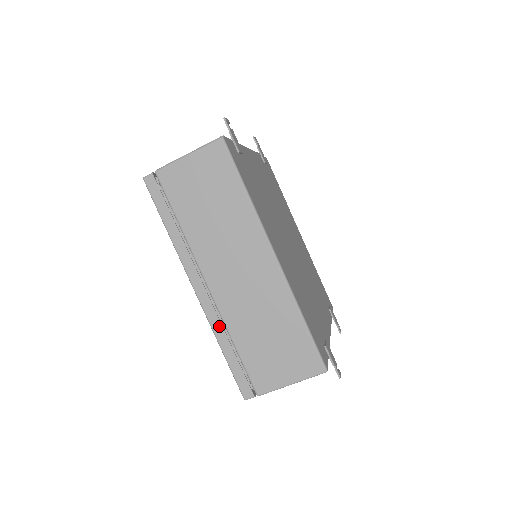
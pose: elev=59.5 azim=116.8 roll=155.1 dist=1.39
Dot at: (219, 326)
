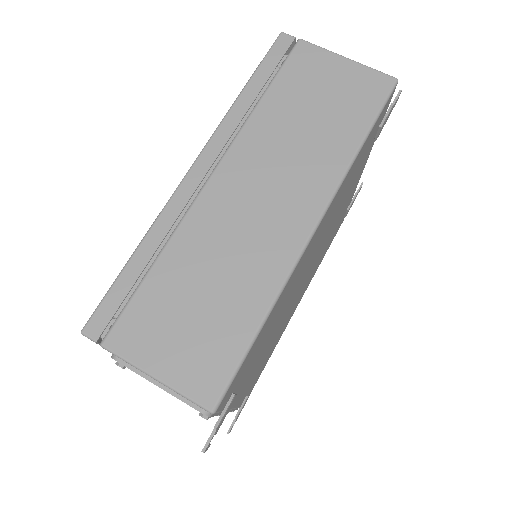
Dot at: (167, 225)
